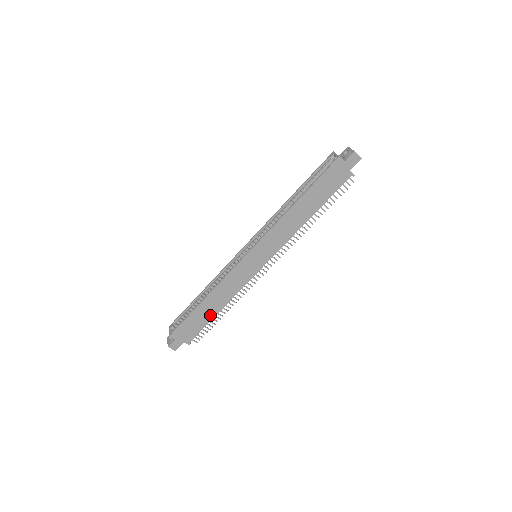
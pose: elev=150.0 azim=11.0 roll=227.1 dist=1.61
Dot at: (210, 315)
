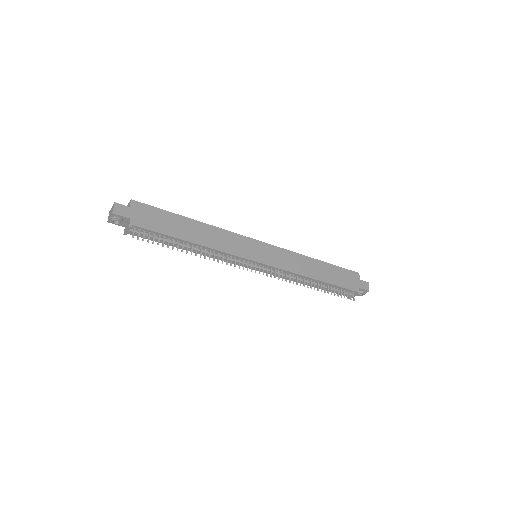
Dot at: (180, 234)
